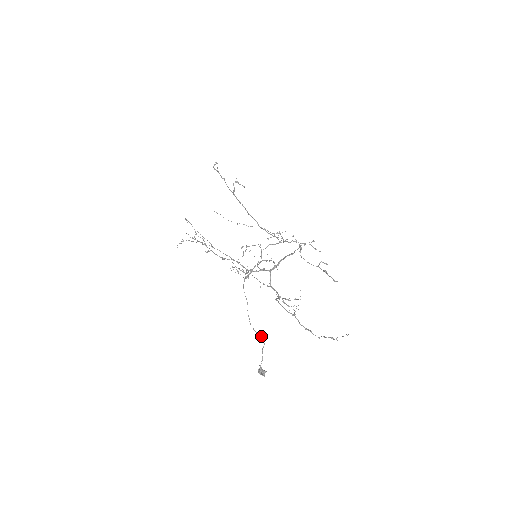
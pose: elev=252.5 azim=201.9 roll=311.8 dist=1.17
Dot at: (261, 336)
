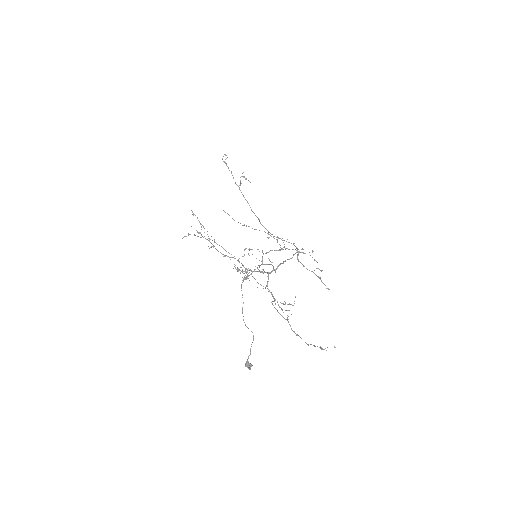
Dot at: (252, 332)
